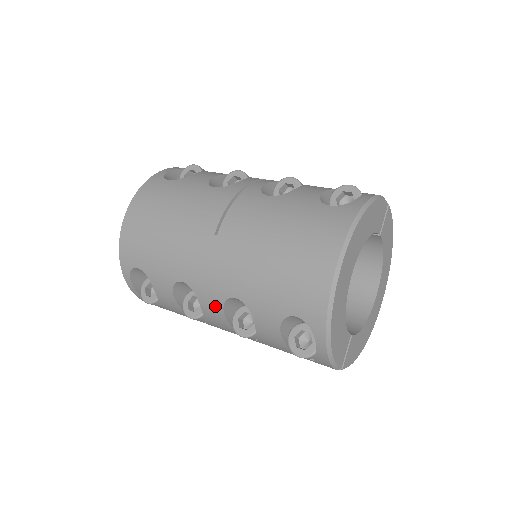
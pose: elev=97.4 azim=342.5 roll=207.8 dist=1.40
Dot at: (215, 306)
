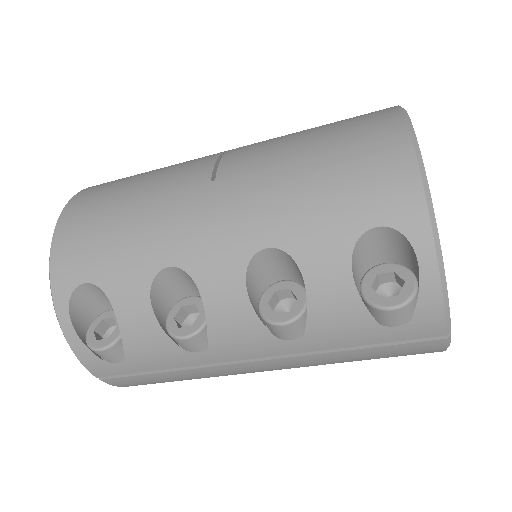
Dot at: (230, 284)
